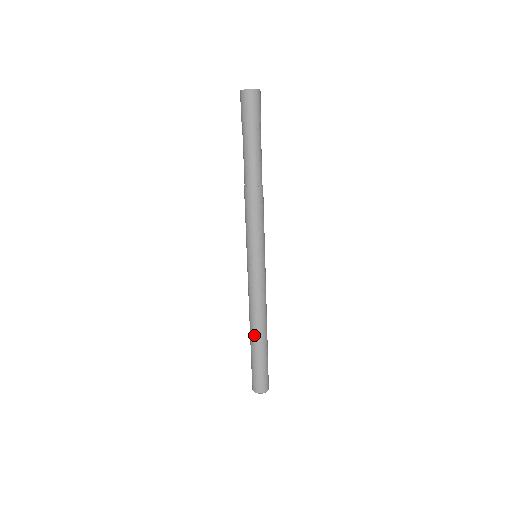
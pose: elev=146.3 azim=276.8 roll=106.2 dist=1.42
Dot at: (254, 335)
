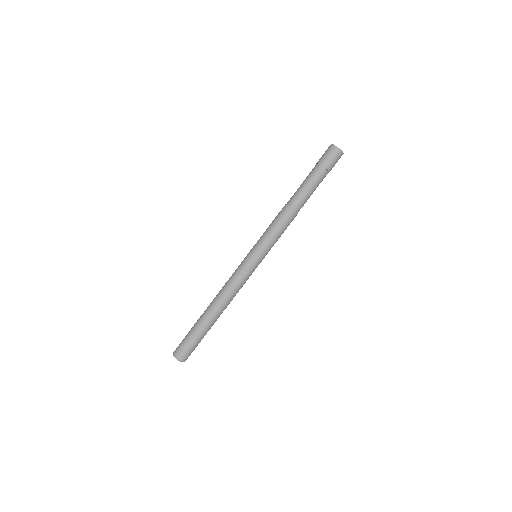
Dot at: (208, 308)
